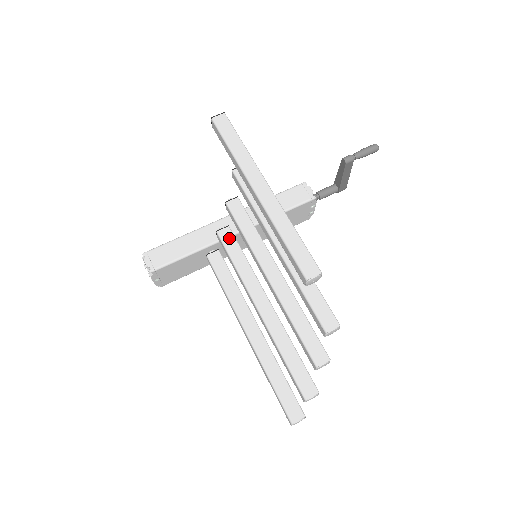
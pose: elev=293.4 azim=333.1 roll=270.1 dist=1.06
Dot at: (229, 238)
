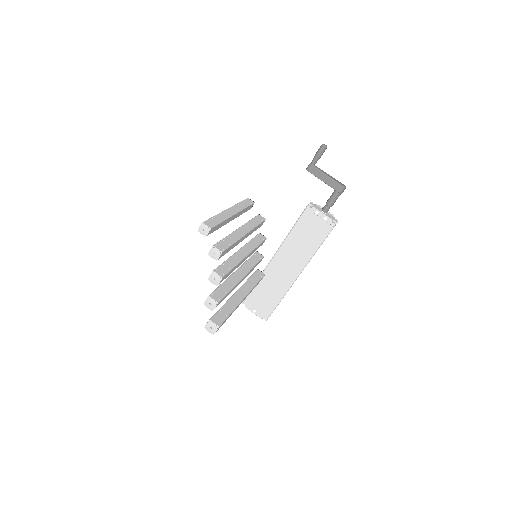
Dot at: occluded
